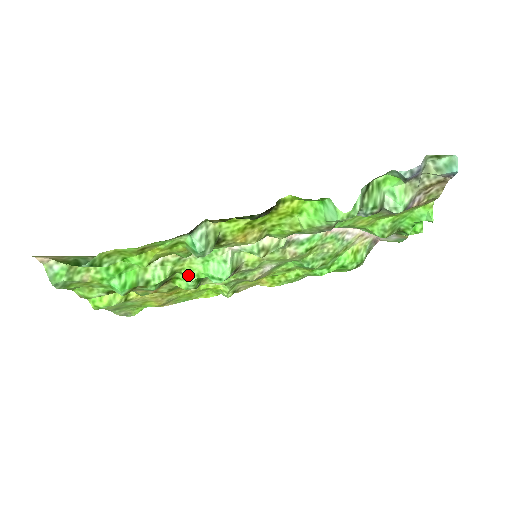
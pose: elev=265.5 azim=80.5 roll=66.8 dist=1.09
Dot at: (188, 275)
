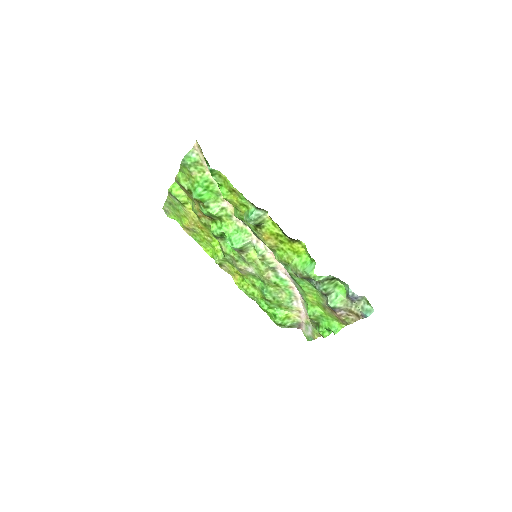
Dot at: (222, 227)
